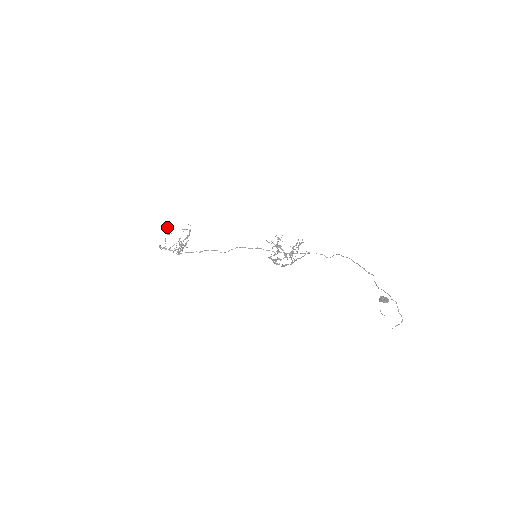
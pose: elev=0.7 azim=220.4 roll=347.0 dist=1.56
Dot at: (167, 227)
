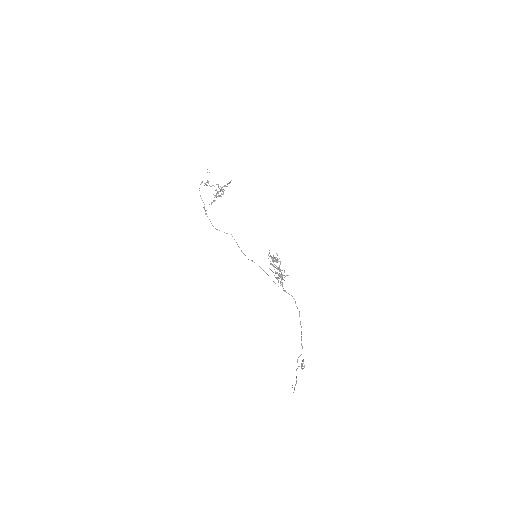
Dot at: occluded
